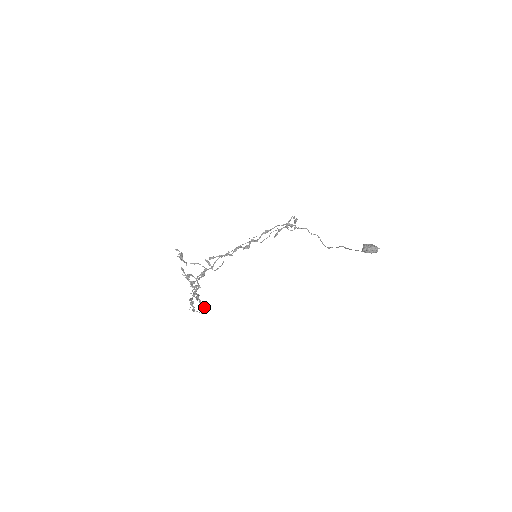
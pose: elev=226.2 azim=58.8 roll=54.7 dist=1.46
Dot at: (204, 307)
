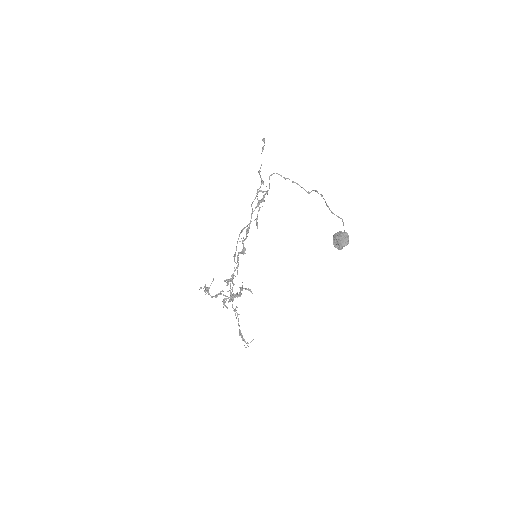
Dot at: occluded
